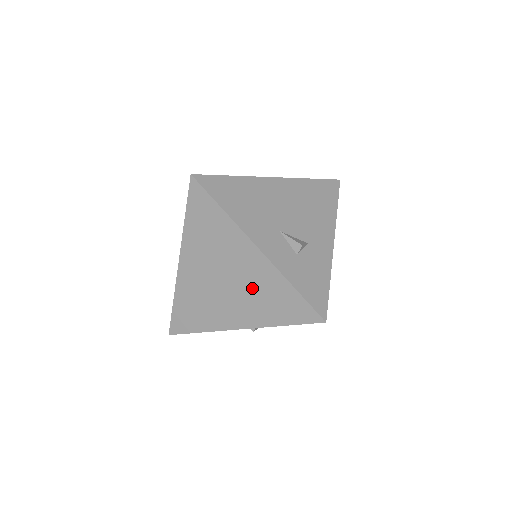
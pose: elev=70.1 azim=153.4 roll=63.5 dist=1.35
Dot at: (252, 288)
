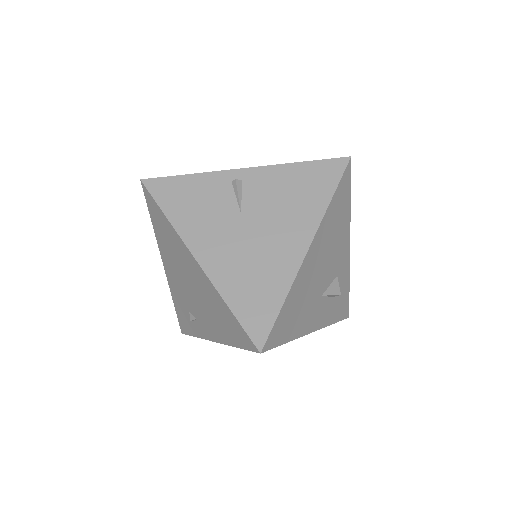
Dot at: occluded
